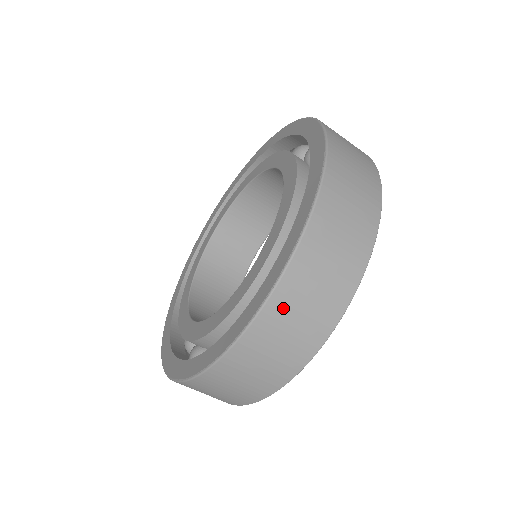
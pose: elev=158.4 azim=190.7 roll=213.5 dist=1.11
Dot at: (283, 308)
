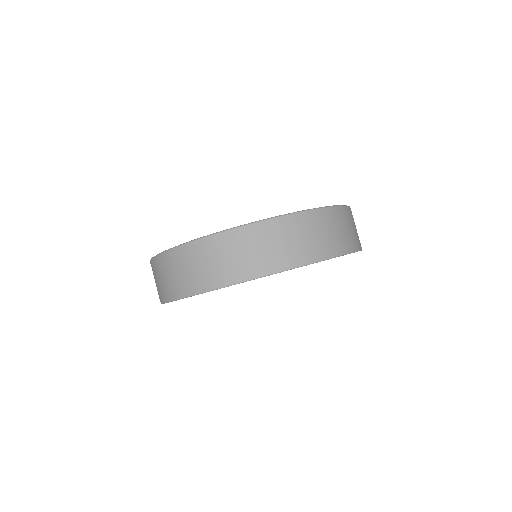
Dot at: (187, 256)
